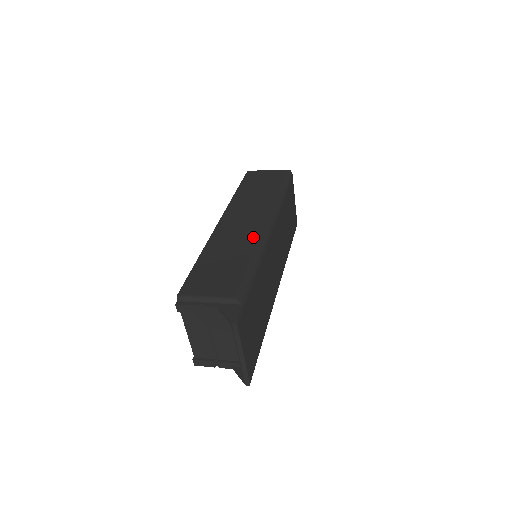
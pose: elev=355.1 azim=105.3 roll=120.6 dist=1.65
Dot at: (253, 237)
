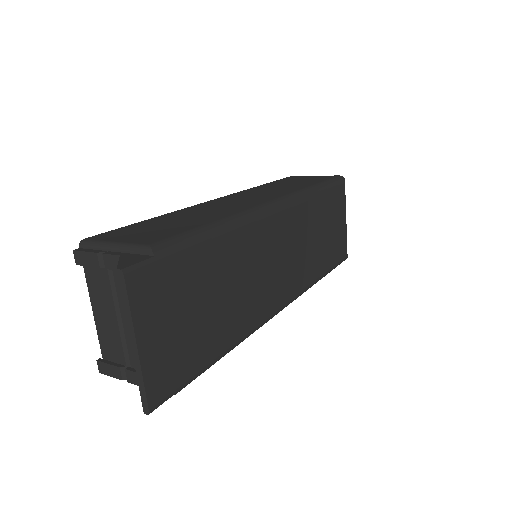
Dot at: (240, 208)
